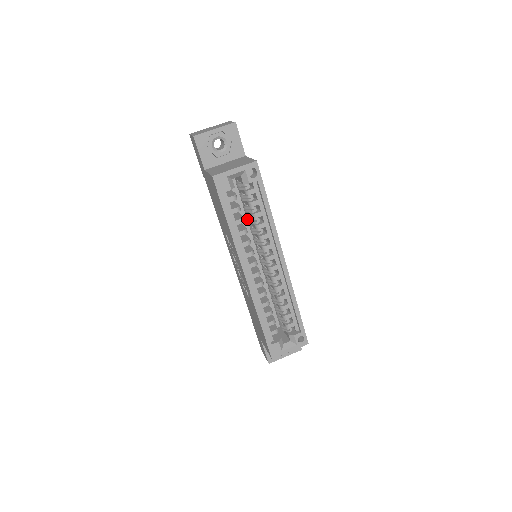
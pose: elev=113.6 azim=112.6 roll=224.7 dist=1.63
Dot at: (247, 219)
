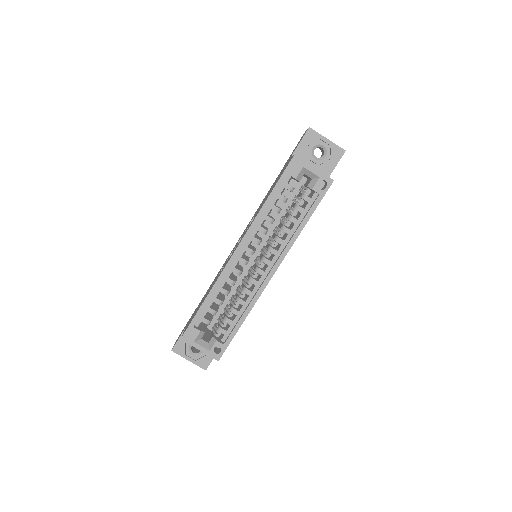
Dot at: occluded
